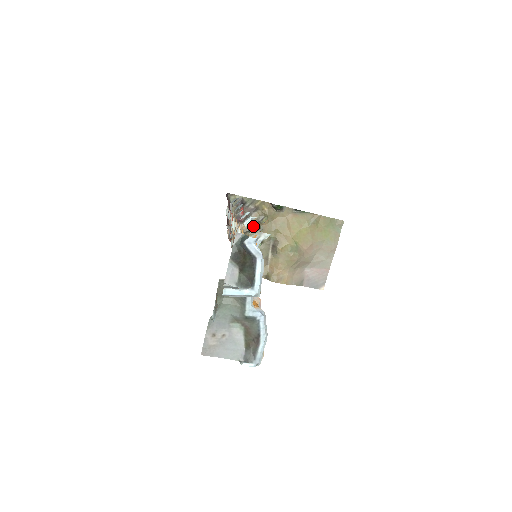
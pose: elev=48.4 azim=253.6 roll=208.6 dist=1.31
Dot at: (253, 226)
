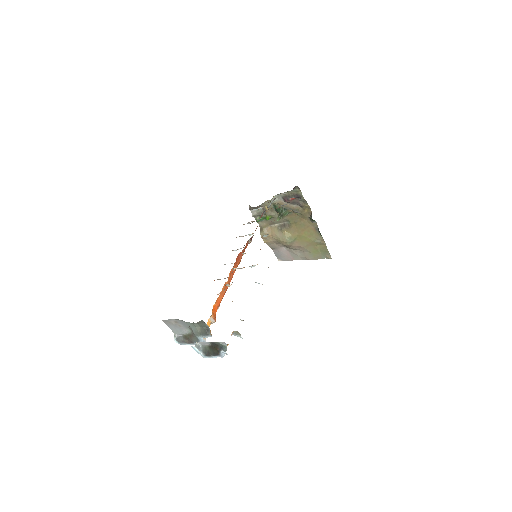
Dot at: (288, 209)
